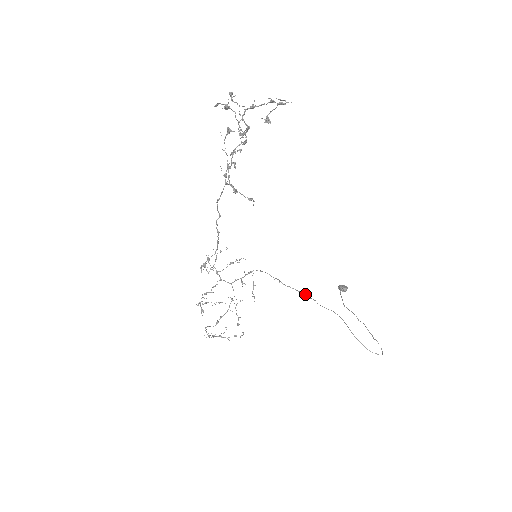
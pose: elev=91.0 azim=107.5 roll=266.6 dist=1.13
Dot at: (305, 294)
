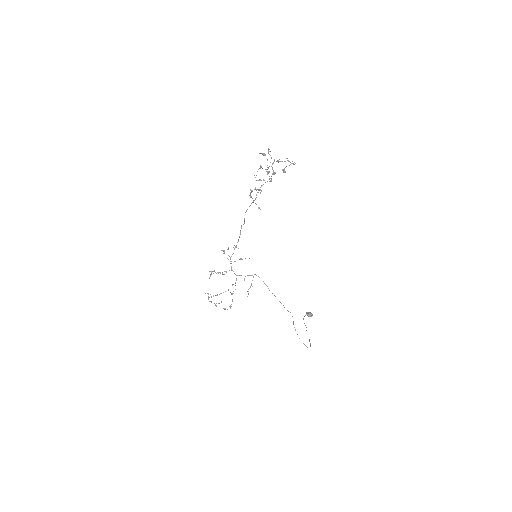
Dot at: occluded
